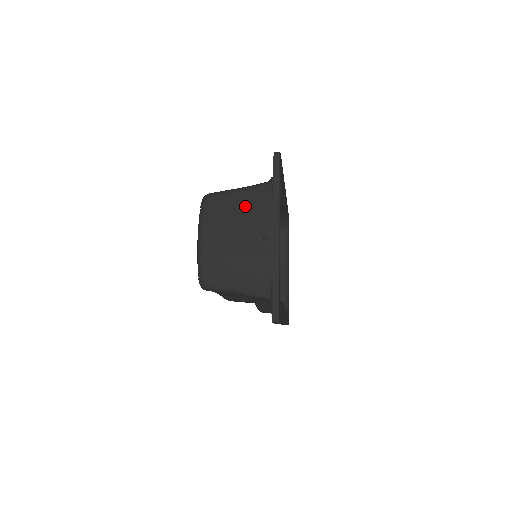
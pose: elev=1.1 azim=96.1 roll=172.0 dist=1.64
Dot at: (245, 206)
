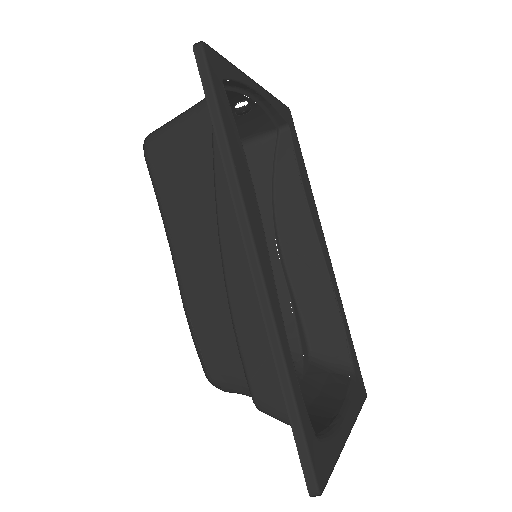
Dot at: (238, 129)
